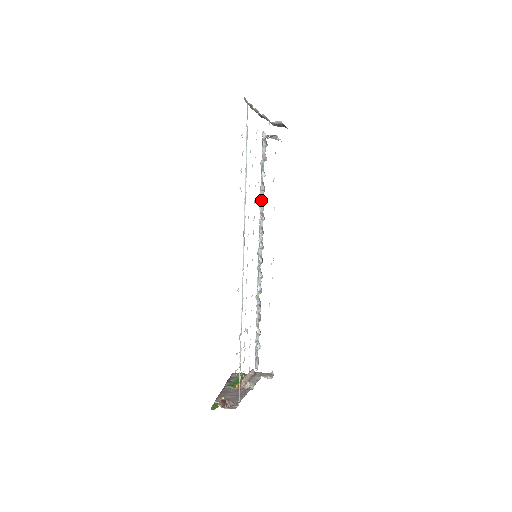
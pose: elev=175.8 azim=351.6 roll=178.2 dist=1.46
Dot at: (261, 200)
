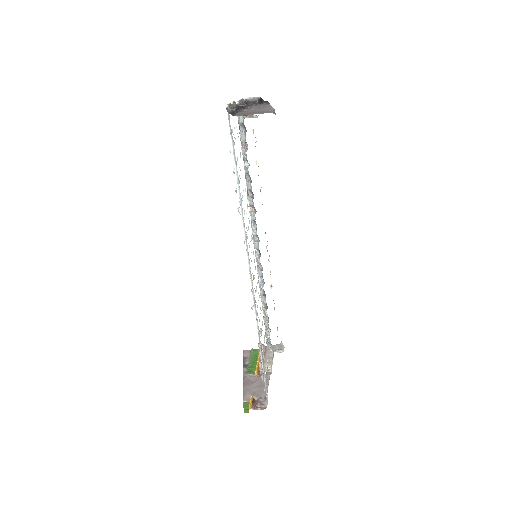
Dot at: (251, 196)
